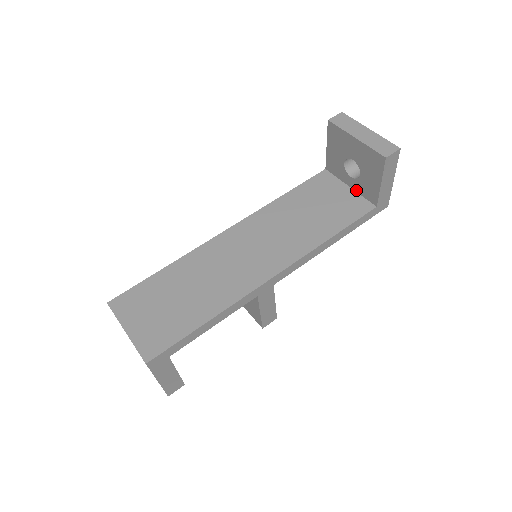
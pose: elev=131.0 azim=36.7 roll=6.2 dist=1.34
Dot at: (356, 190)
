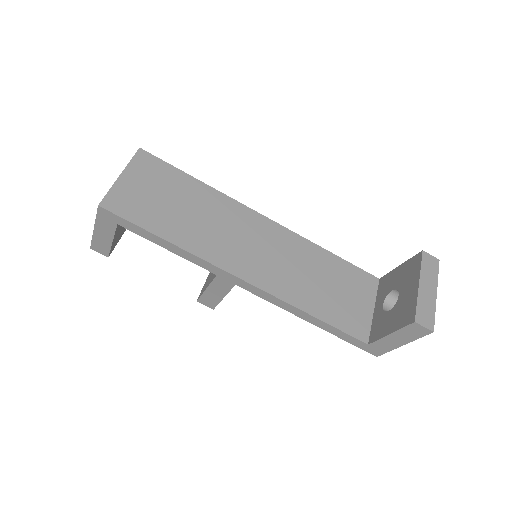
Dot at: (374, 317)
